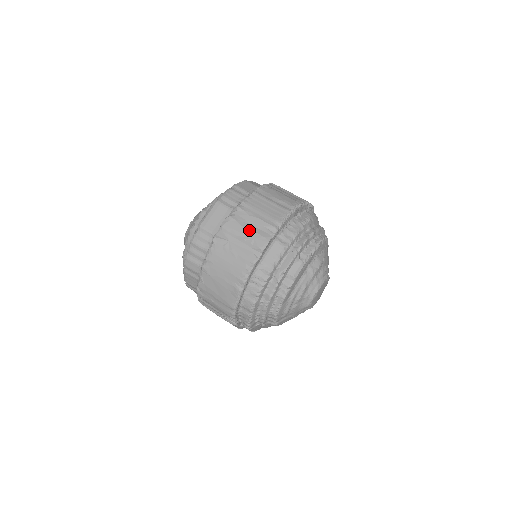
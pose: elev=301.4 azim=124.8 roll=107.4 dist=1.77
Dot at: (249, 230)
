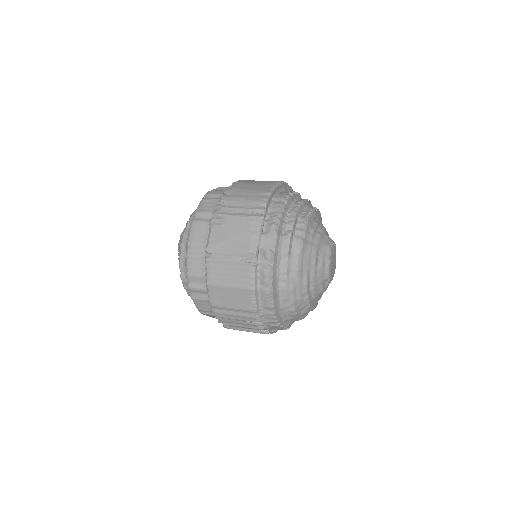
Dot at: occluded
